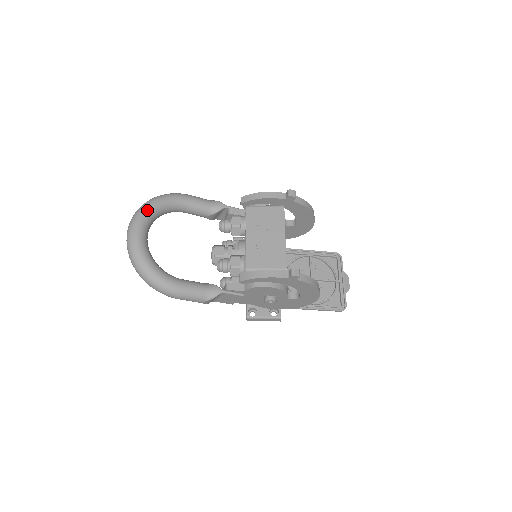
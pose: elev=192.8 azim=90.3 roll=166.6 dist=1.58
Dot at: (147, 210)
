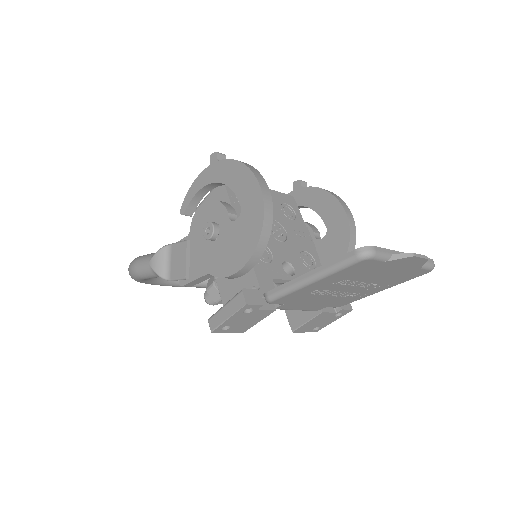
Dot at: occluded
